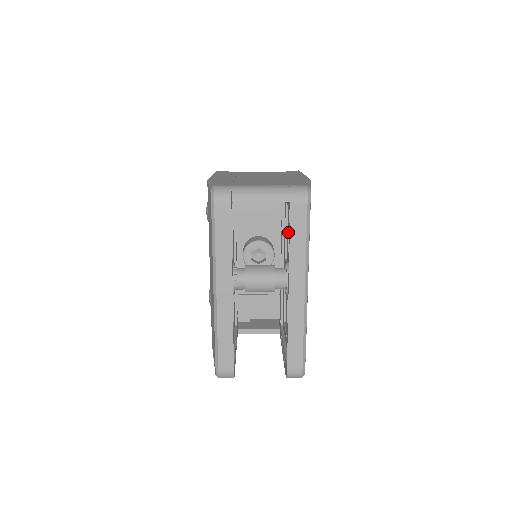
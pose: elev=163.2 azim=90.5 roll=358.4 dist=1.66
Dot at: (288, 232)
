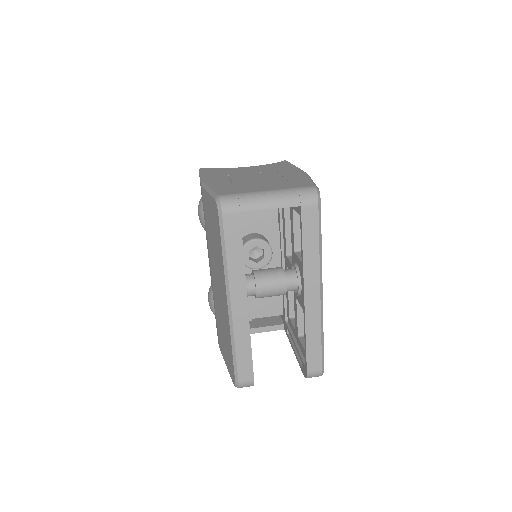
Dot at: (293, 232)
